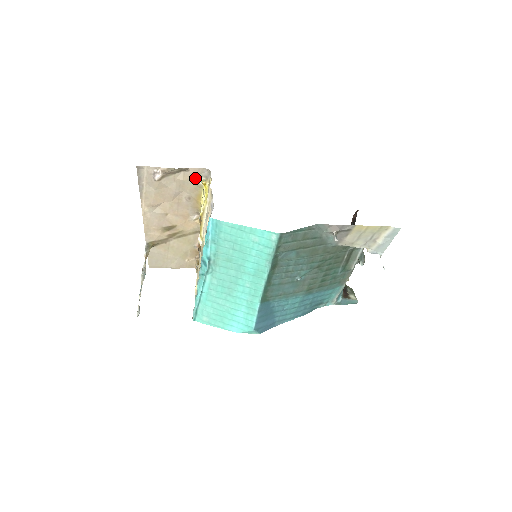
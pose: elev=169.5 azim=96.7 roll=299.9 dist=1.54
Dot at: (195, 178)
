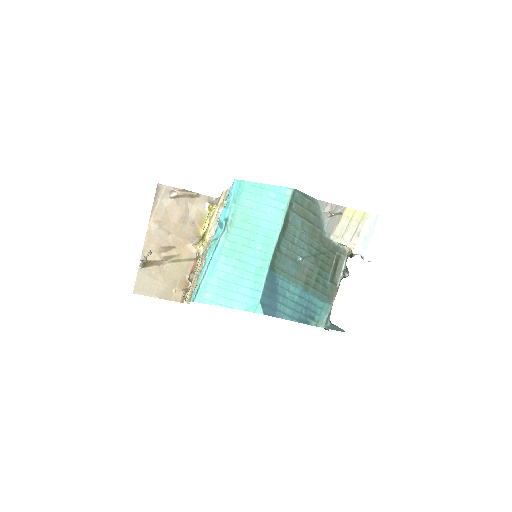
Dot at: (203, 204)
